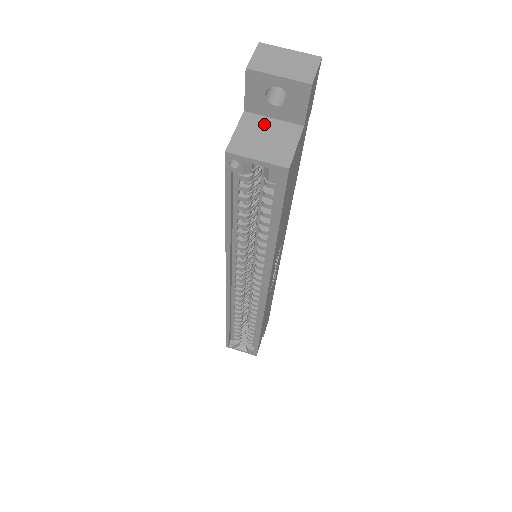
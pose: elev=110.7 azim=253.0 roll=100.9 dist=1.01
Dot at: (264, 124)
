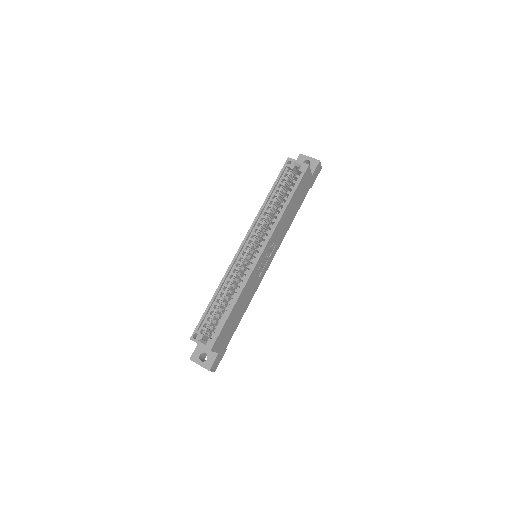
Dot at: occluded
